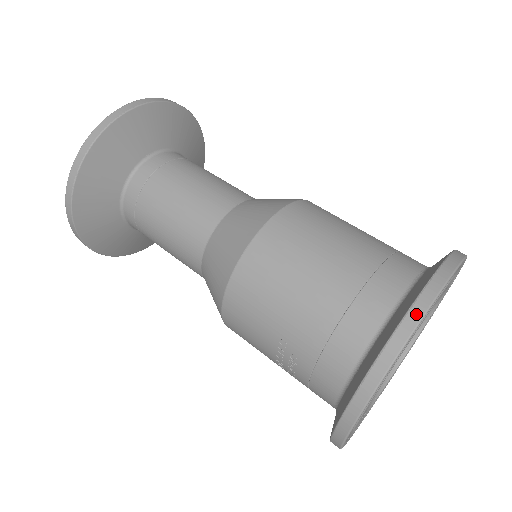
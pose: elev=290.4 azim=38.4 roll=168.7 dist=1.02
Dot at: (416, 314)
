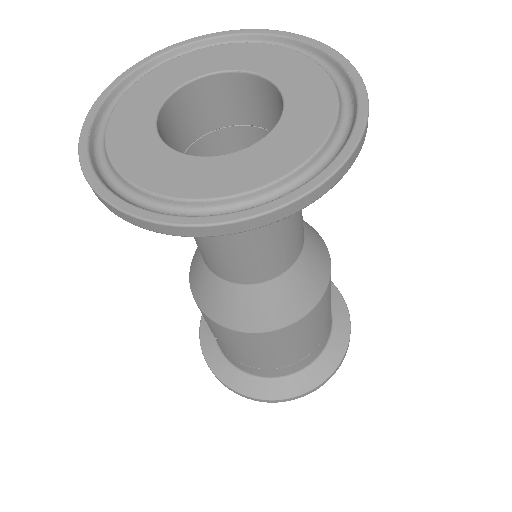
Dot at: (283, 401)
